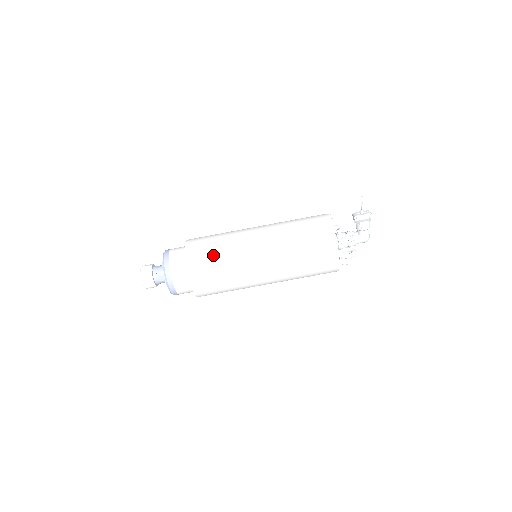
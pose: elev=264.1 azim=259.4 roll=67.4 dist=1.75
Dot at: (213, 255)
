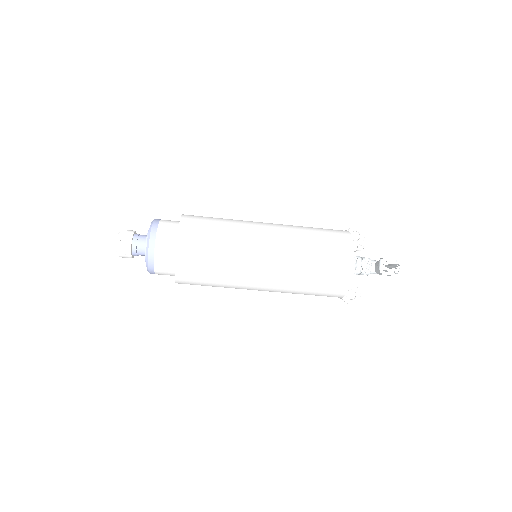
Dot at: (208, 275)
